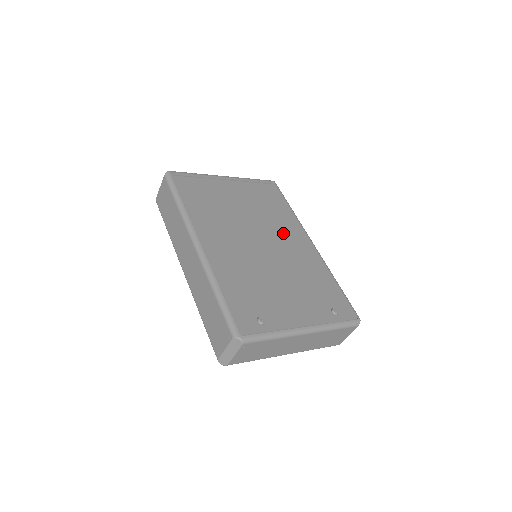
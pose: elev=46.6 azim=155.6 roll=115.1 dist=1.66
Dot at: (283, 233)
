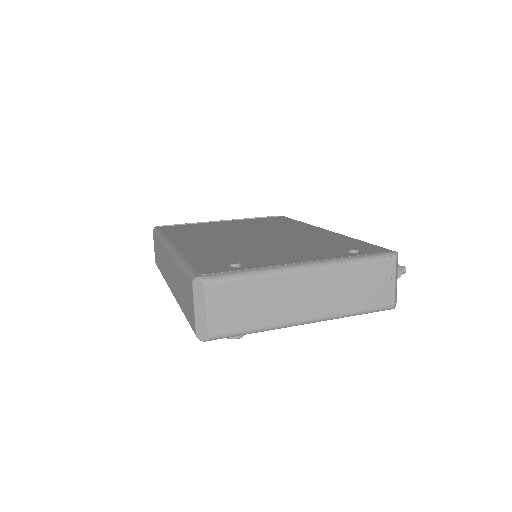
Dot at: (285, 230)
